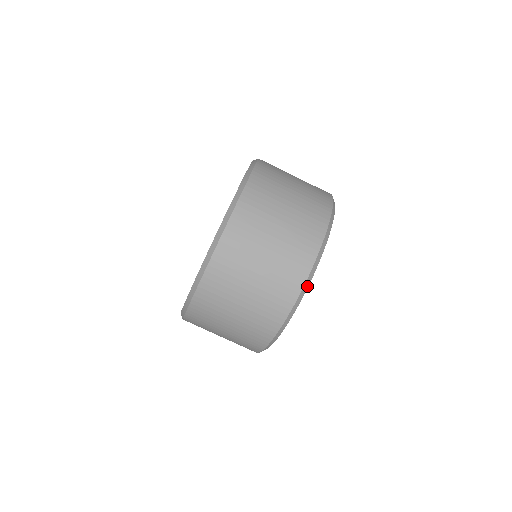
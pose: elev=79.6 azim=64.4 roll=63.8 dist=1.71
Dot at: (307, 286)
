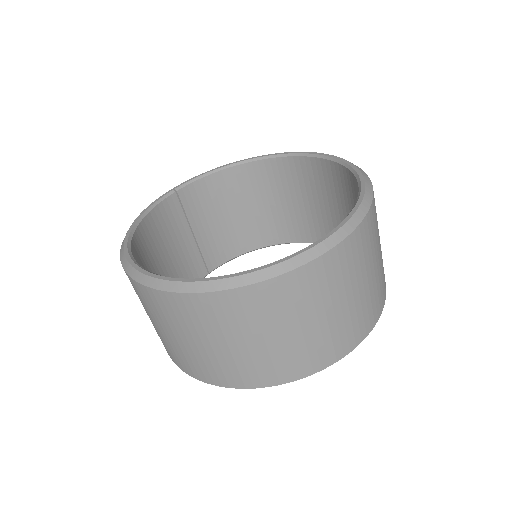
Dot at: (331, 364)
